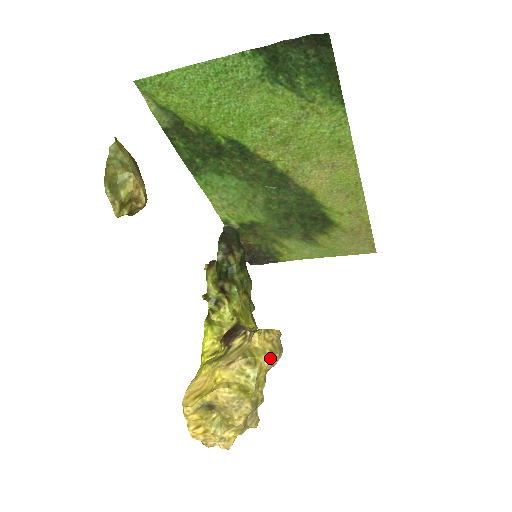
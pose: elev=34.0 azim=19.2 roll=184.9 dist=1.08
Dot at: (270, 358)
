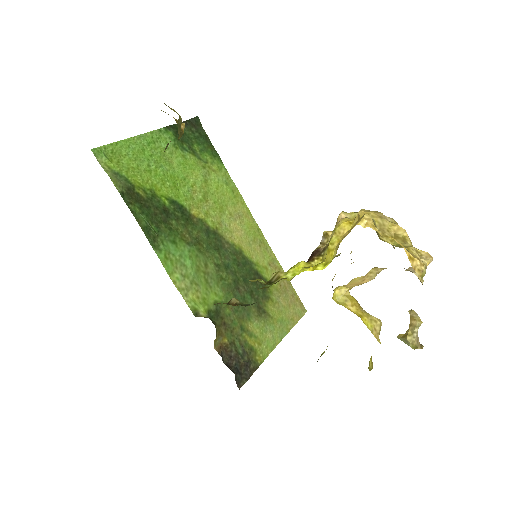
Dot at: occluded
